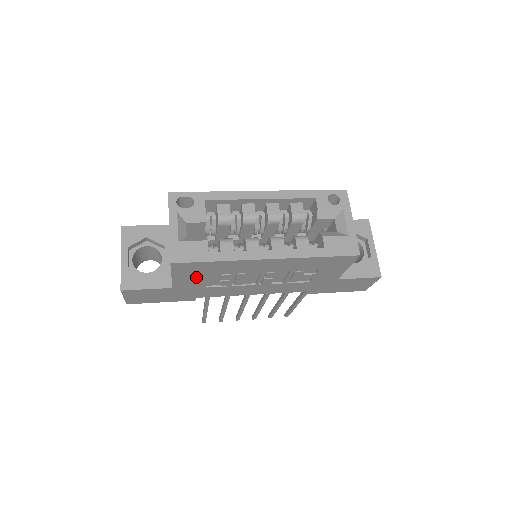
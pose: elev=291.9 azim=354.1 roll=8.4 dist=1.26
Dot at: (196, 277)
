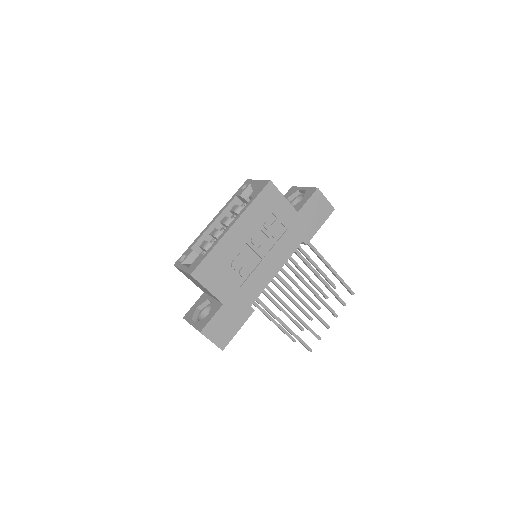
Dot at: (220, 279)
